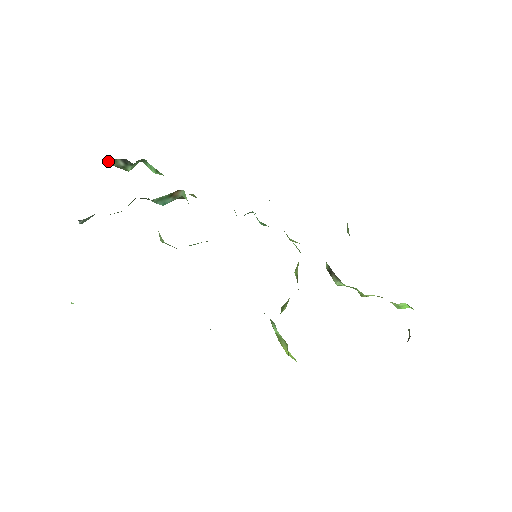
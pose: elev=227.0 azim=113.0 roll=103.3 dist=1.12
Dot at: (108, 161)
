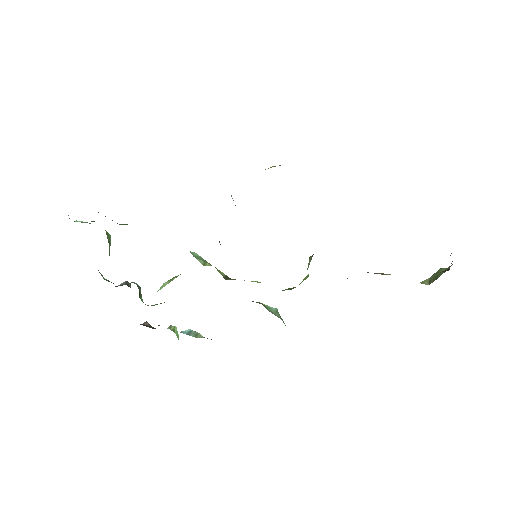
Dot at: occluded
